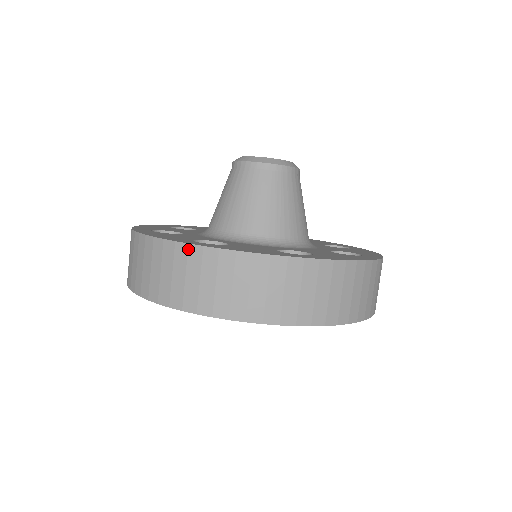
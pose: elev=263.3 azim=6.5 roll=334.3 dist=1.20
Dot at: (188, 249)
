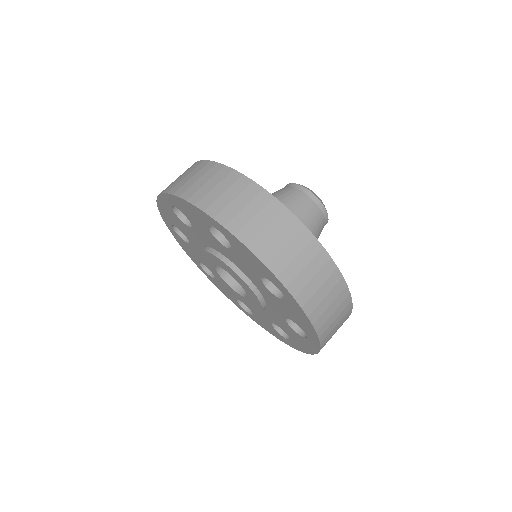
Dot at: (250, 184)
